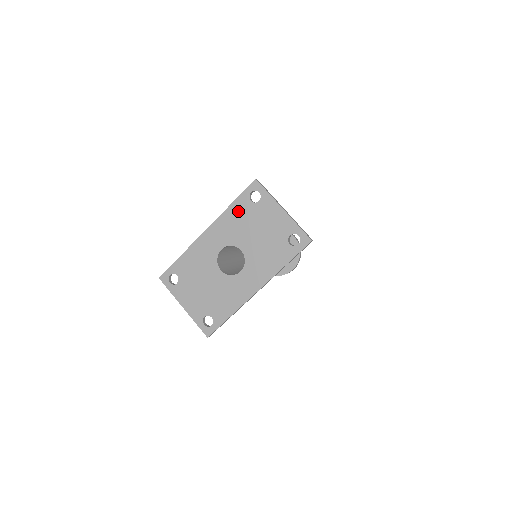
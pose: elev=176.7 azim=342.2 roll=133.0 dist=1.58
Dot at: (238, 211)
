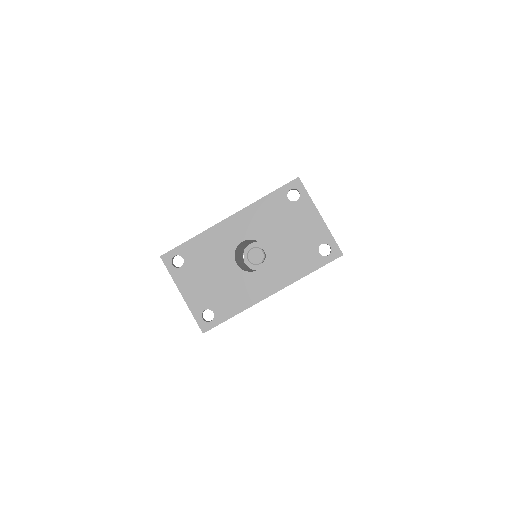
Dot at: (271, 205)
